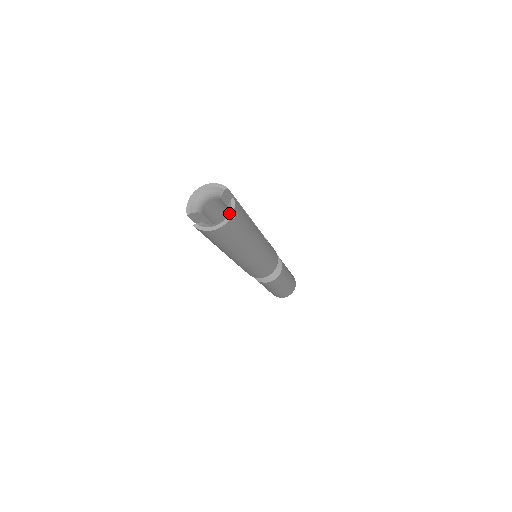
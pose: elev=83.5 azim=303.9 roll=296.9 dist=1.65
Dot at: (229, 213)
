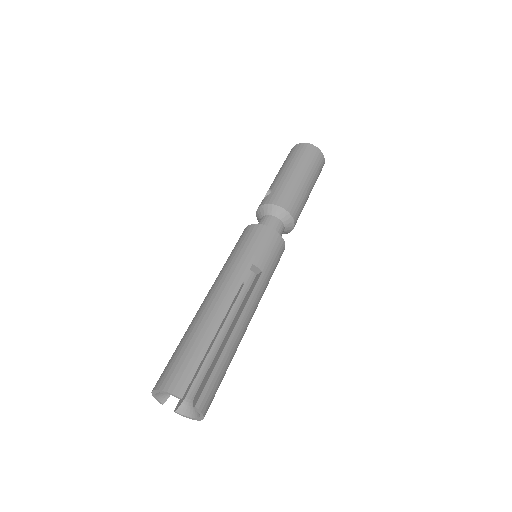
Dot at: (200, 415)
